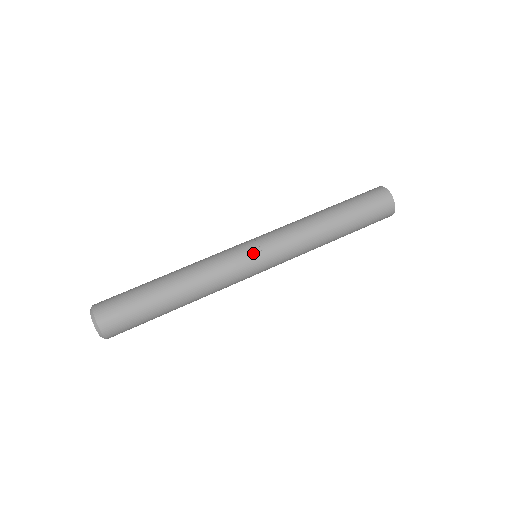
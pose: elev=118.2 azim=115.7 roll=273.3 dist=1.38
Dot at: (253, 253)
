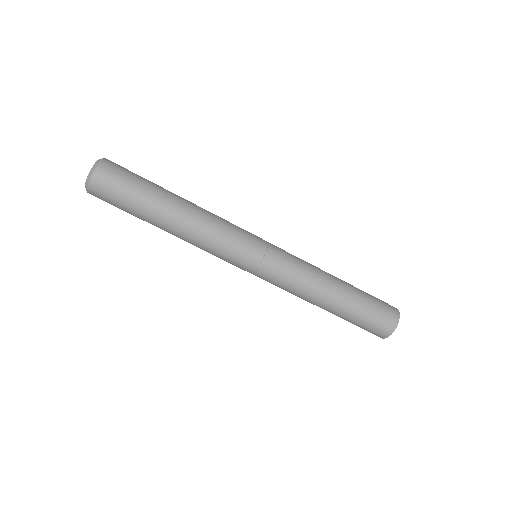
Dot at: (249, 264)
